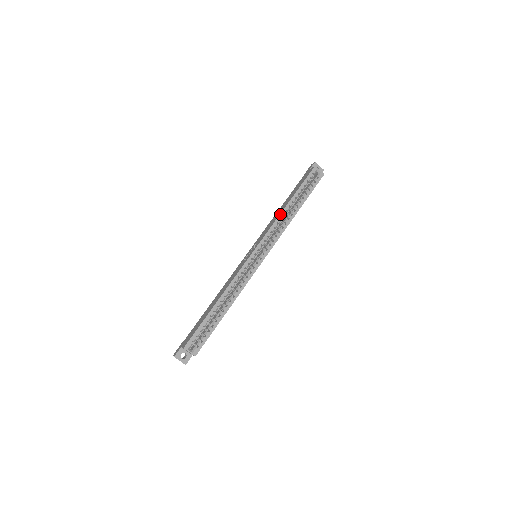
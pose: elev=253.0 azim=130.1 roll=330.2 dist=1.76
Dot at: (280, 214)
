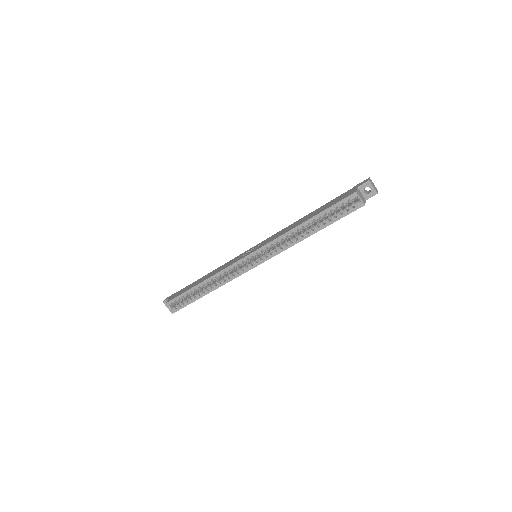
Dot at: (289, 231)
